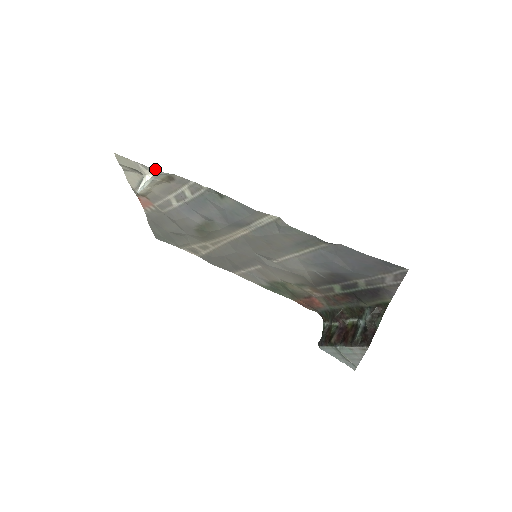
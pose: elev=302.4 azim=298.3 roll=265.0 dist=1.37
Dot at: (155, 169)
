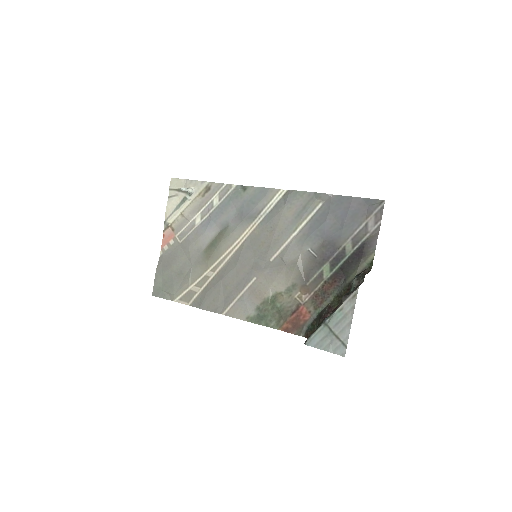
Dot at: (199, 181)
